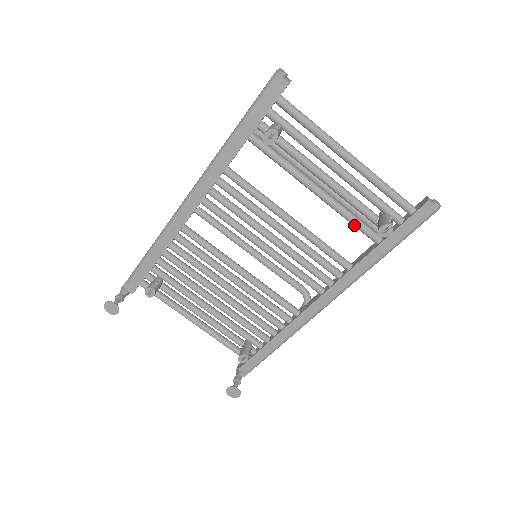
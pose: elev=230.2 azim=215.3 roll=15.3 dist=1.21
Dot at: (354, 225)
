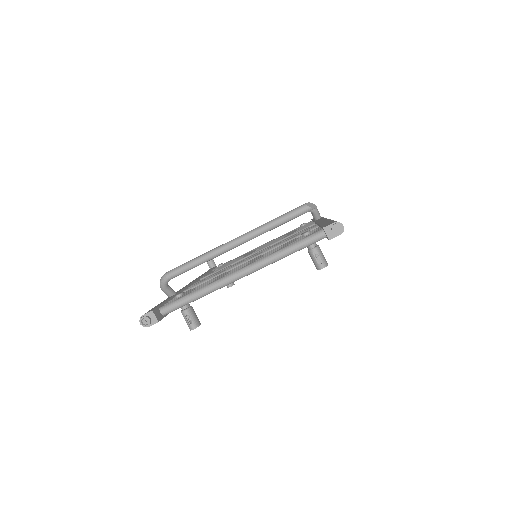
Dot at: occluded
